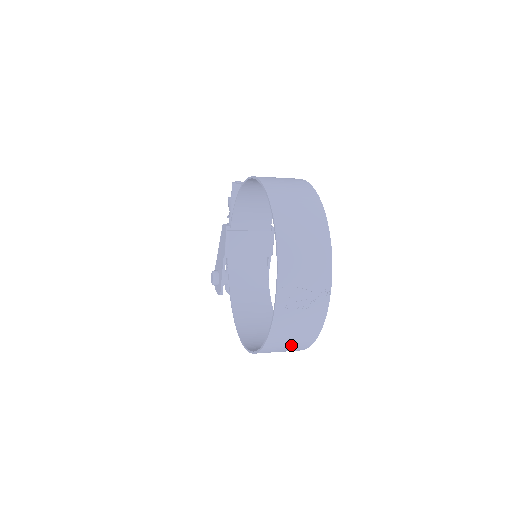
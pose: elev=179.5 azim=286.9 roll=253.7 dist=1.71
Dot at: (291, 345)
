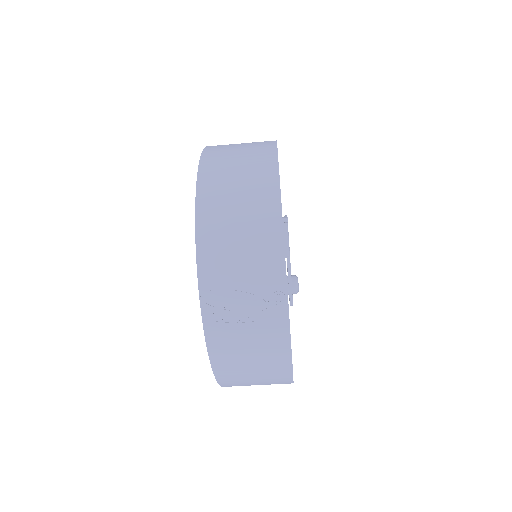
Dot at: (259, 376)
